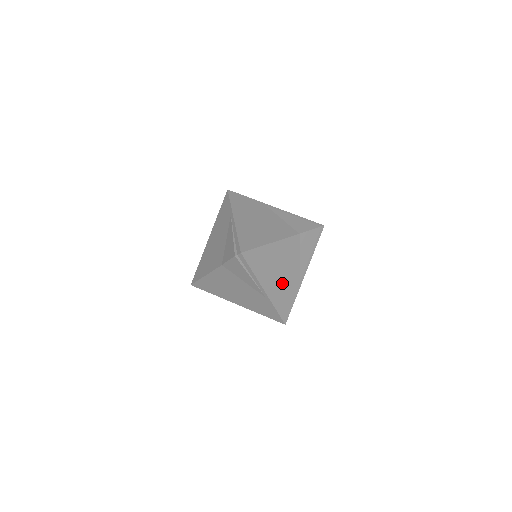
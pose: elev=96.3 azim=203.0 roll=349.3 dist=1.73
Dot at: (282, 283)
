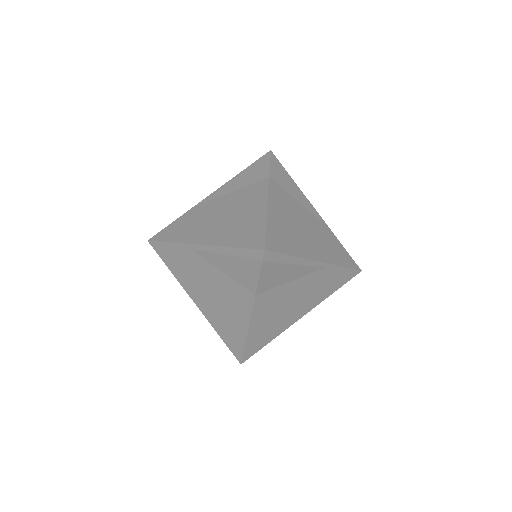
Dot at: (316, 238)
